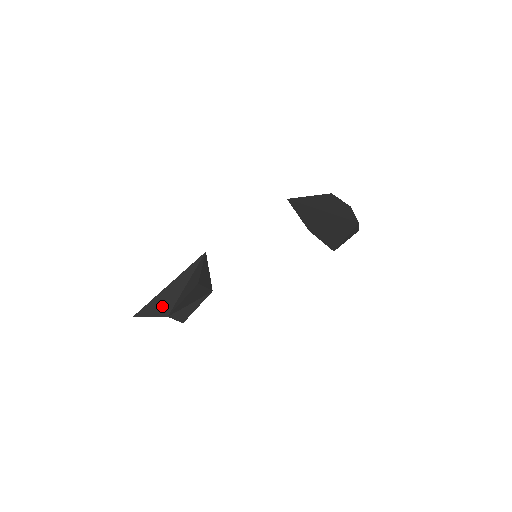
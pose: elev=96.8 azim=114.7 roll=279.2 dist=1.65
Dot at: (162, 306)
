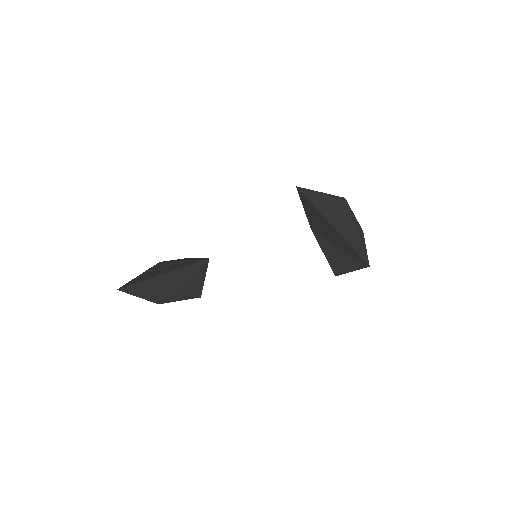
Dot at: (152, 292)
